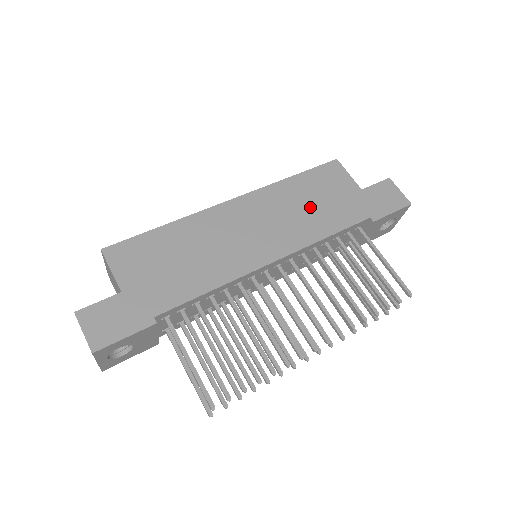
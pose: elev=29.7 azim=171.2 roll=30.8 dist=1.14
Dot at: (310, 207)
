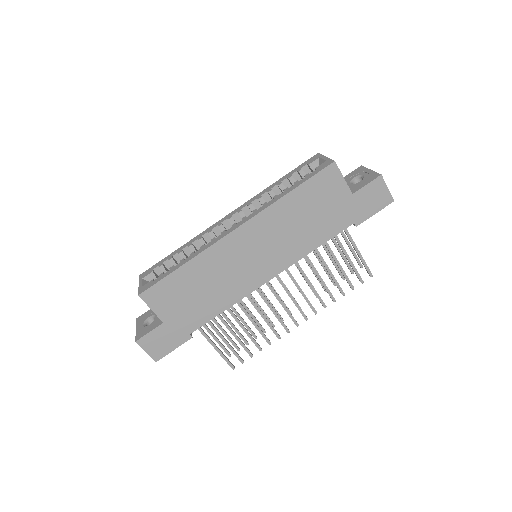
Dot at: (304, 223)
